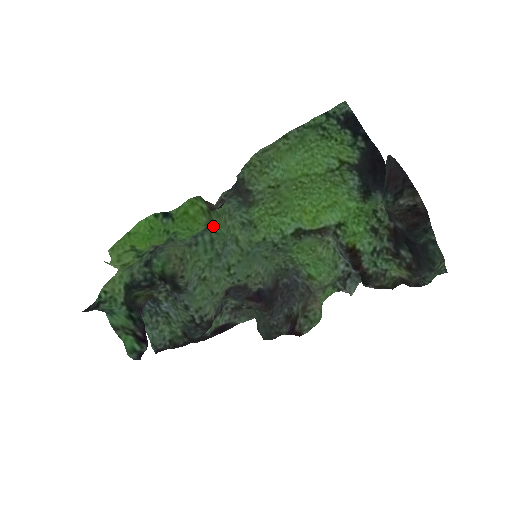
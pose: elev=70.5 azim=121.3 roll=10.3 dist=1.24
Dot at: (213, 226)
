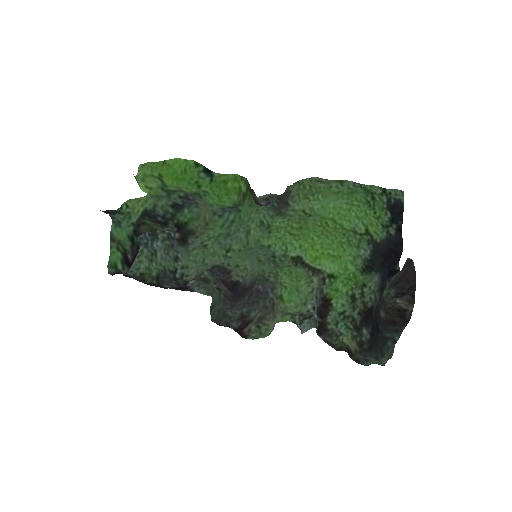
Dot at: (241, 210)
